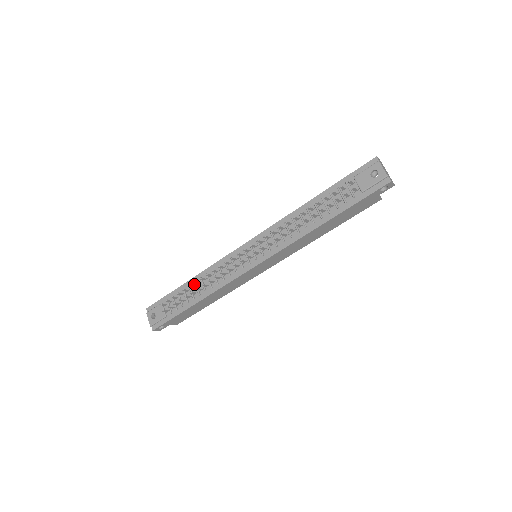
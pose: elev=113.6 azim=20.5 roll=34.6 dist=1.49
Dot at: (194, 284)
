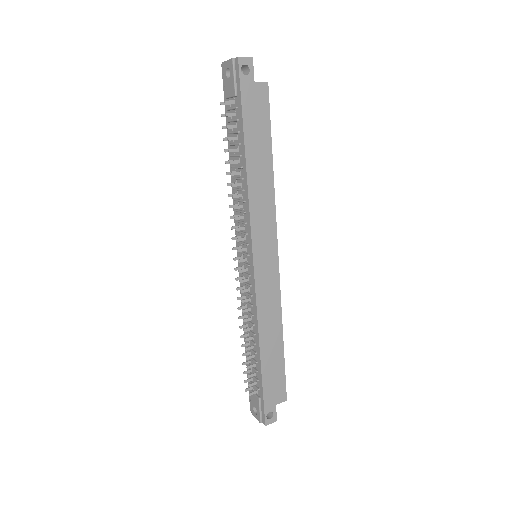
Dot at: (248, 341)
